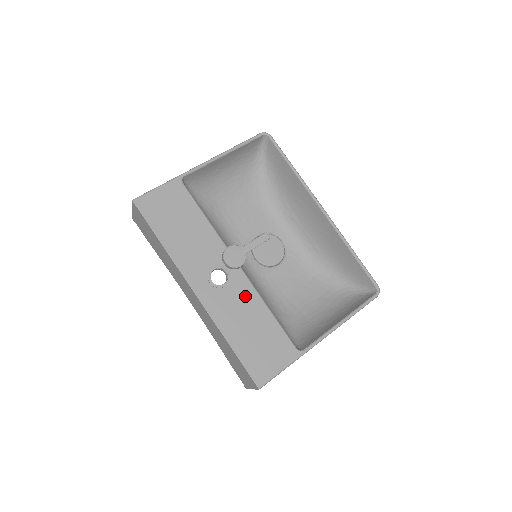
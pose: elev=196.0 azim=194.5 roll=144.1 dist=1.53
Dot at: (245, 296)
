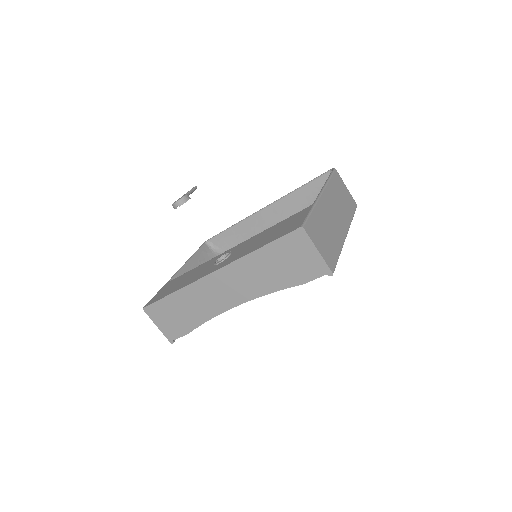
Dot at: (248, 243)
